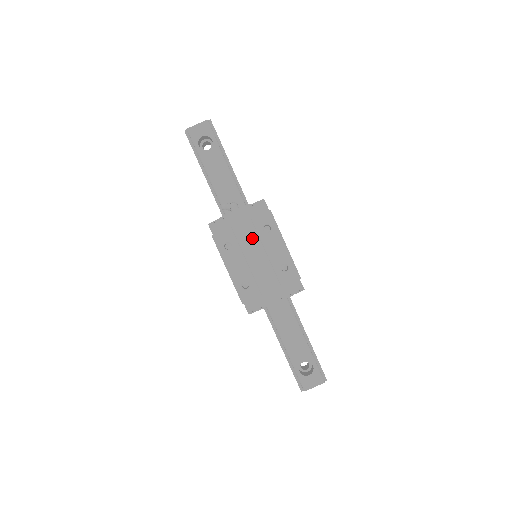
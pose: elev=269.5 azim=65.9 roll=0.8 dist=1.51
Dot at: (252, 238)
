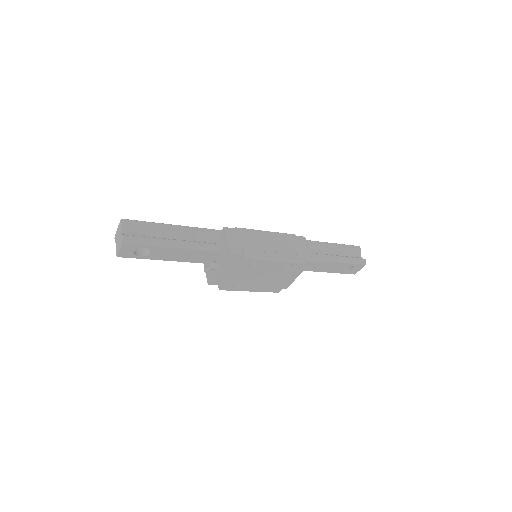
Dot at: (248, 274)
